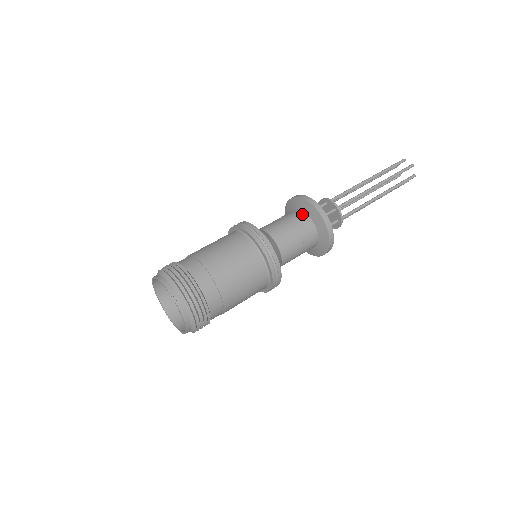
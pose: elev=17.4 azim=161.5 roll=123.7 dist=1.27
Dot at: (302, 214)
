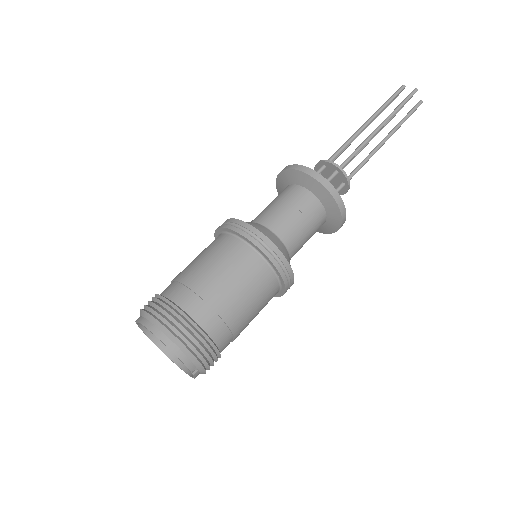
Dot at: (319, 207)
